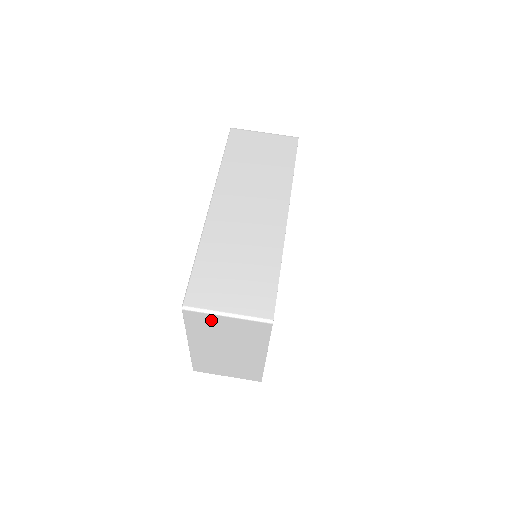
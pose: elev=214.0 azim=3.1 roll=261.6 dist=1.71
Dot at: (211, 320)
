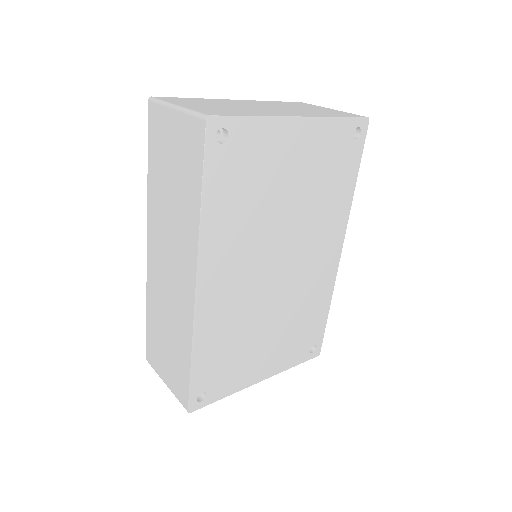
Dot at: occluded
